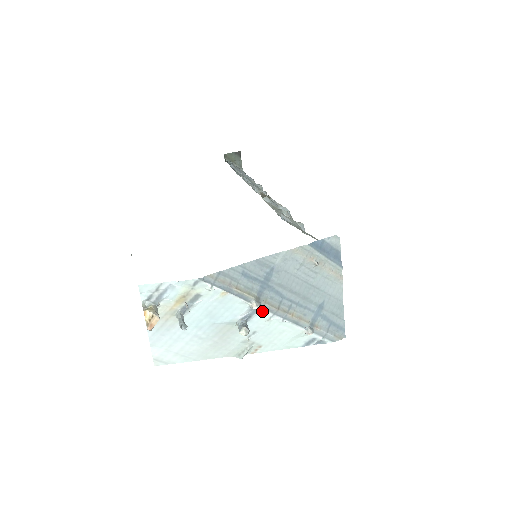
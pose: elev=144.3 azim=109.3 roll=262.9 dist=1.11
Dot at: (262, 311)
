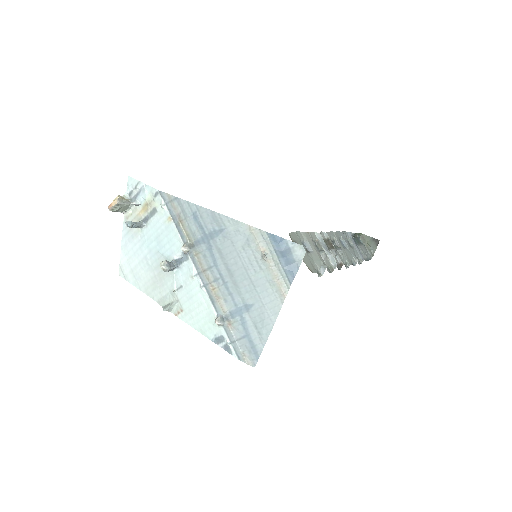
Dot at: (191, 262)
